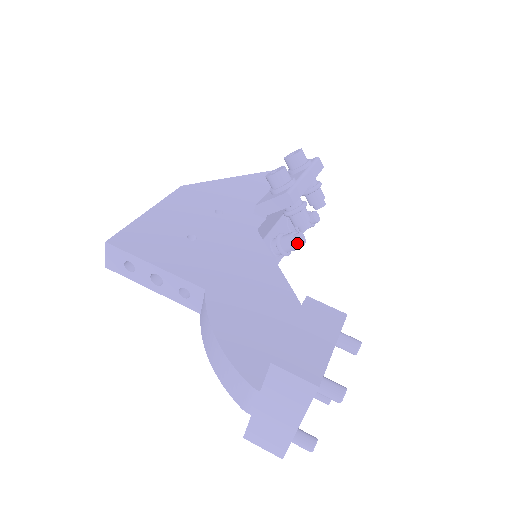
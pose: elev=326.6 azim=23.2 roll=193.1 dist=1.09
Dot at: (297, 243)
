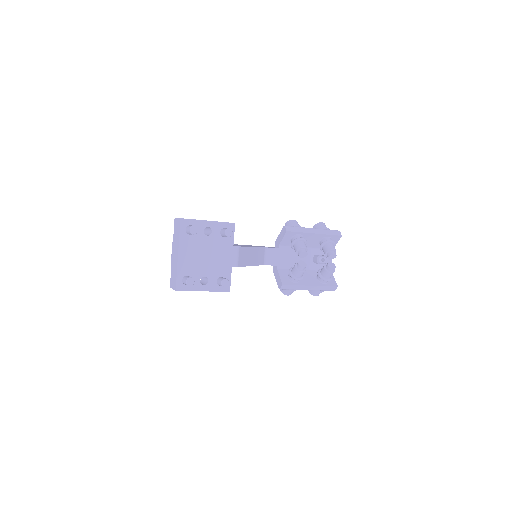
Dot at: (298, 266)
